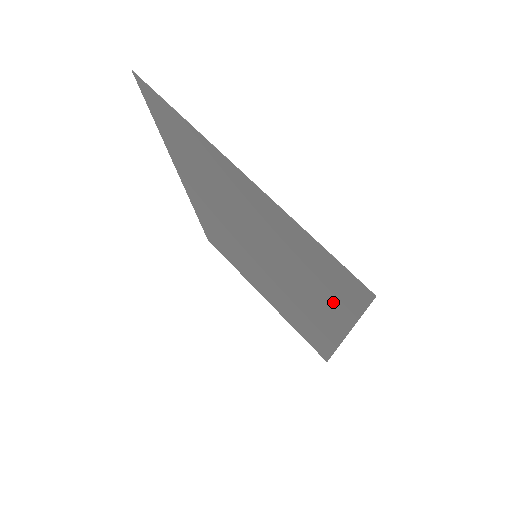
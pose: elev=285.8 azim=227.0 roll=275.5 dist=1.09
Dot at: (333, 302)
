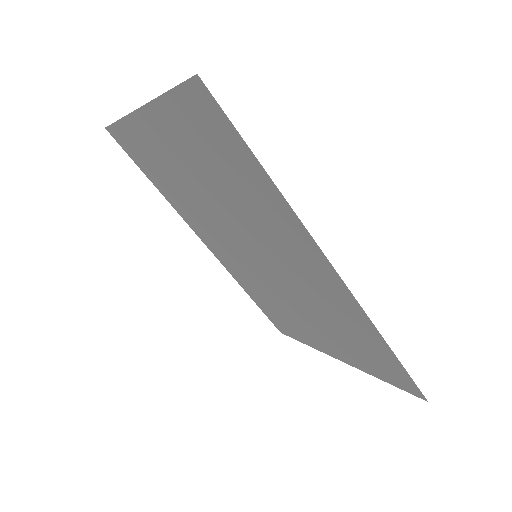
Dot at: (257, 185)
